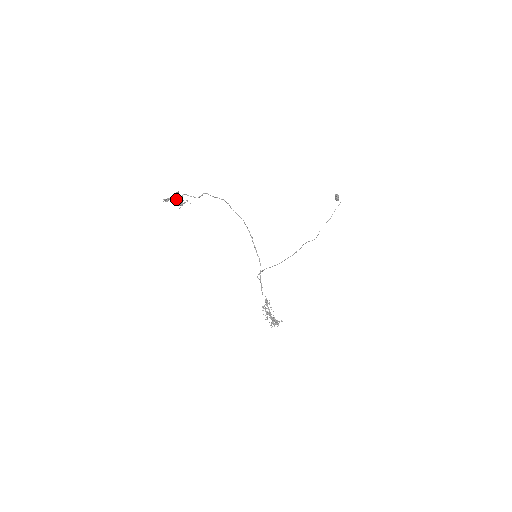
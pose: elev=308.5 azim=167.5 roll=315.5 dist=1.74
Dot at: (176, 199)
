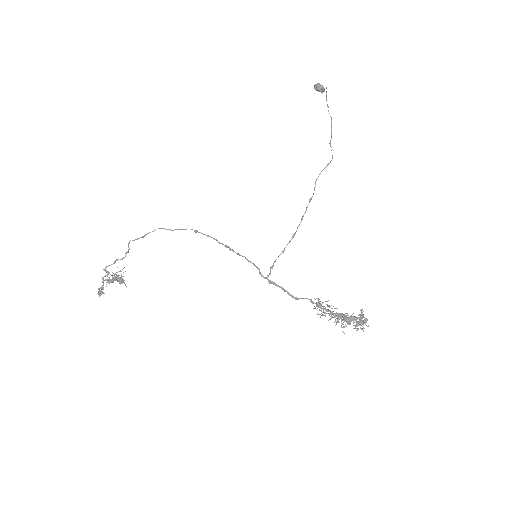
Dot at: occluded
